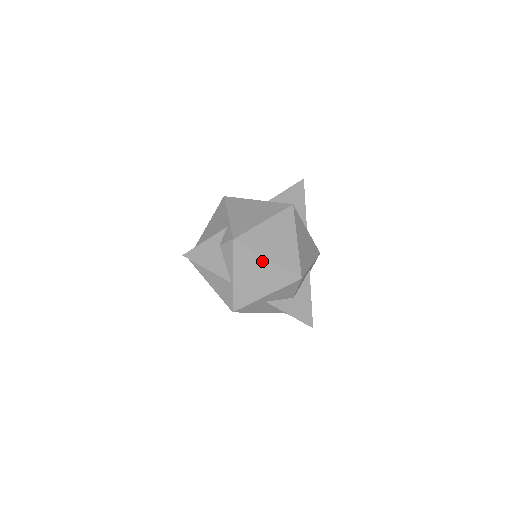
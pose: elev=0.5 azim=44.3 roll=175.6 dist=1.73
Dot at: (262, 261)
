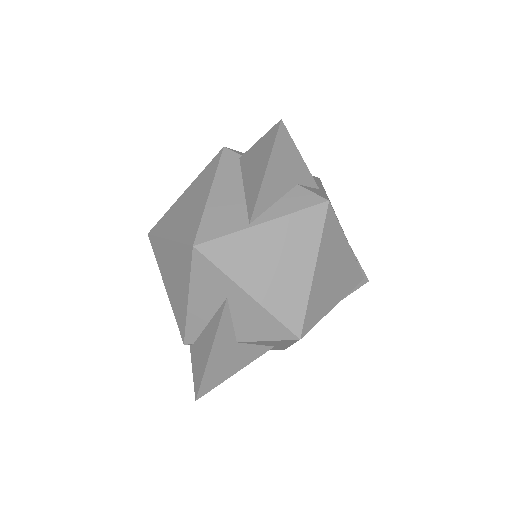
Dot at: (308, 262)
